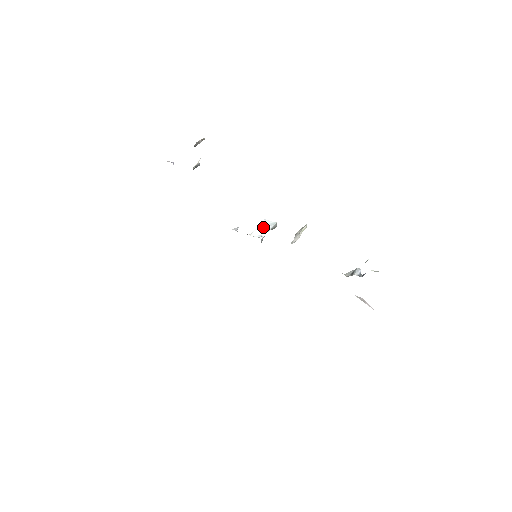
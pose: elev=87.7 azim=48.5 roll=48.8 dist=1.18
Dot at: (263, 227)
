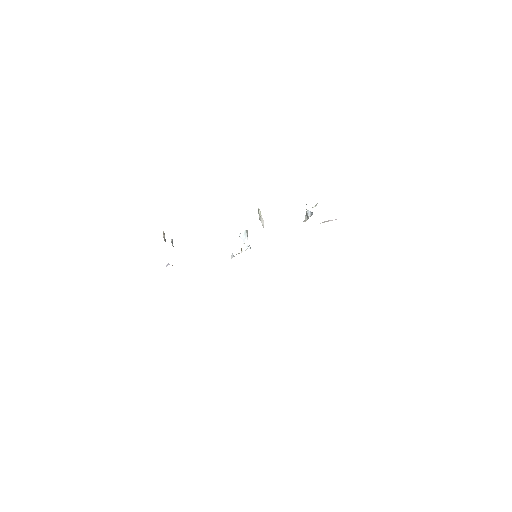
Dot at: (243, 240)
